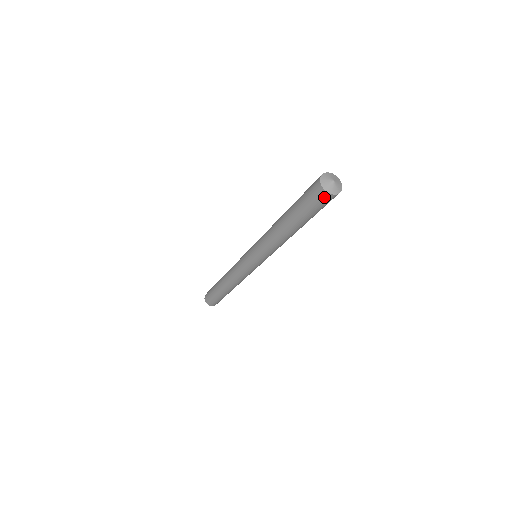
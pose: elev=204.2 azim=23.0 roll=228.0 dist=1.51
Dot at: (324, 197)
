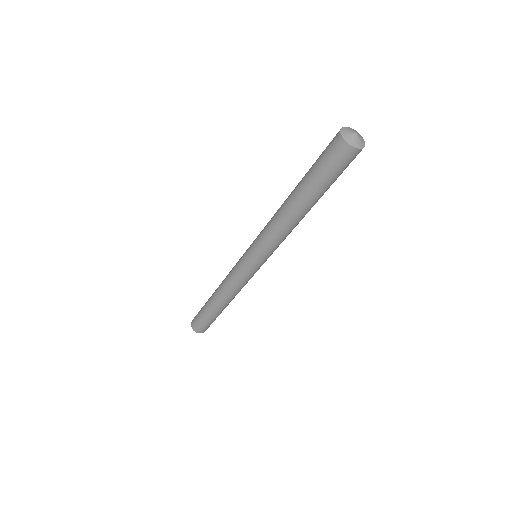
Dot at: (340, 148)
